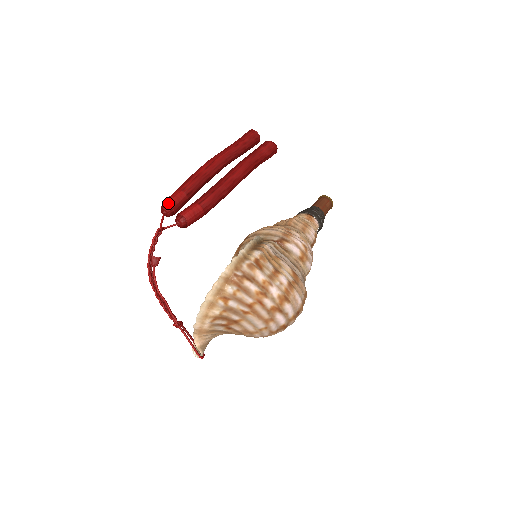
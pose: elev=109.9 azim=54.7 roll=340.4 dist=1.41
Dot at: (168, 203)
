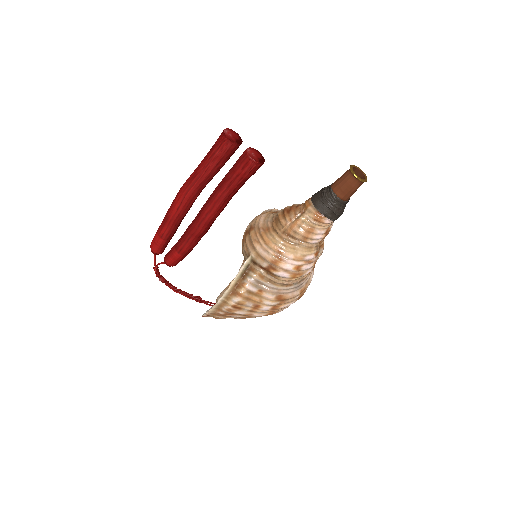
Dot at: (153, 251)
